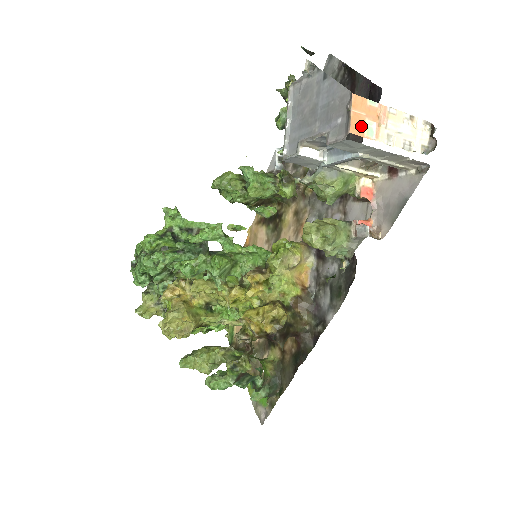
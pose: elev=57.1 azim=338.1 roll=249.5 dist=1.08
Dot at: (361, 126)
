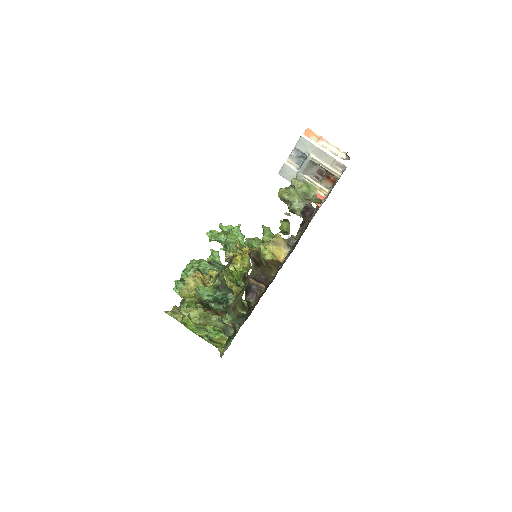
Dot at: (309, 136)
